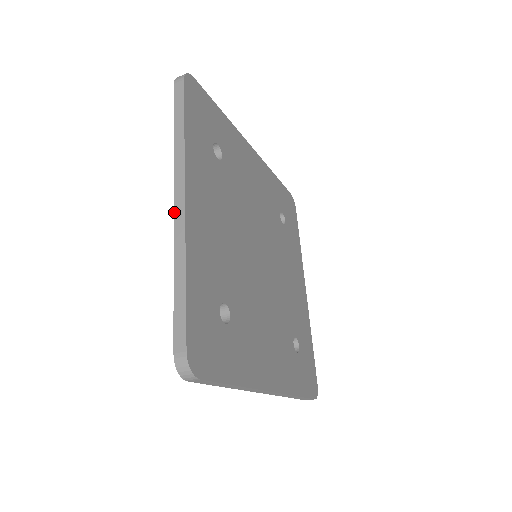
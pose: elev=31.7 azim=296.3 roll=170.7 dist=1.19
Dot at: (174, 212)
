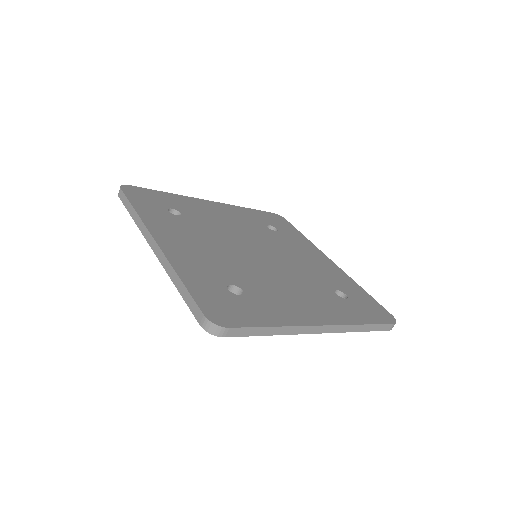
Dot at: (155, 254)
